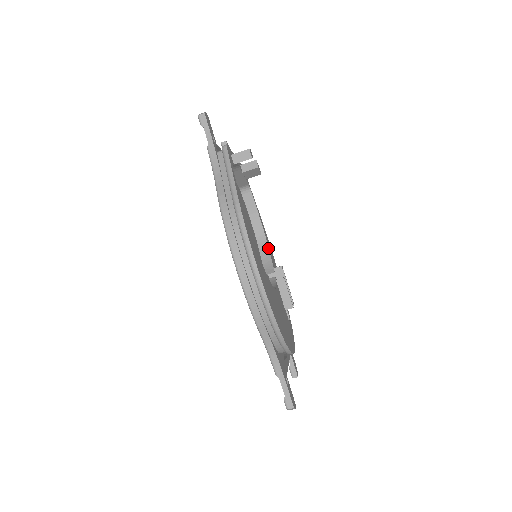
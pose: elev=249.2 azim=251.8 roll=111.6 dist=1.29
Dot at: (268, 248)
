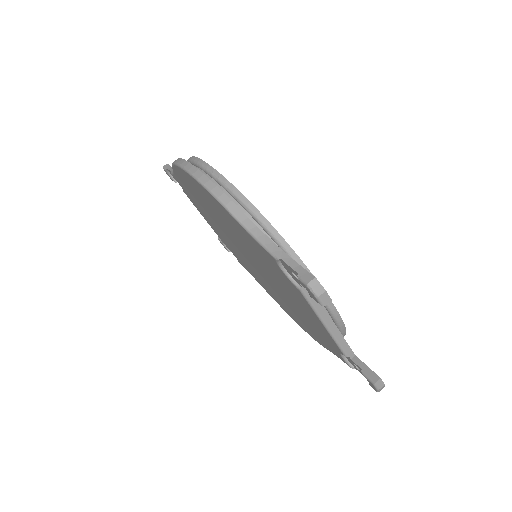
Dot at: occluded
